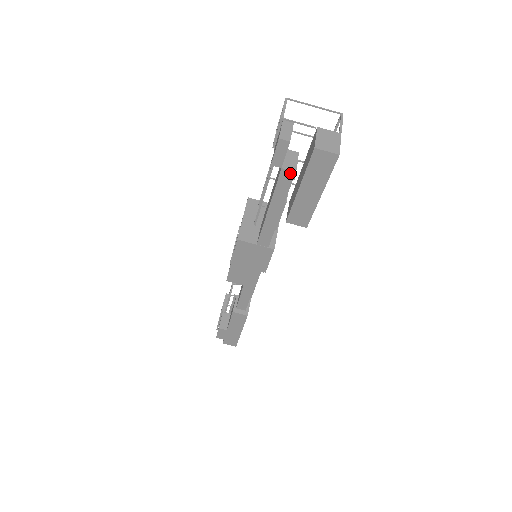
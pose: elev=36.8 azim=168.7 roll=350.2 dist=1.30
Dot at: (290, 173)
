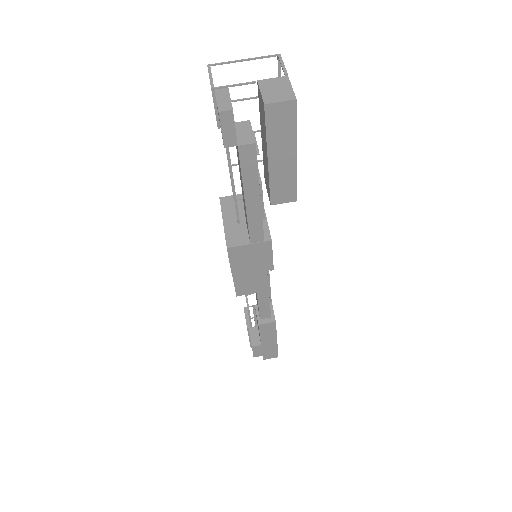
Dot at: (250, 147)
